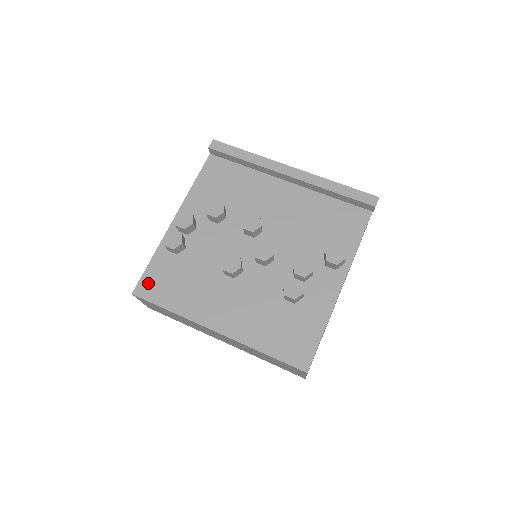
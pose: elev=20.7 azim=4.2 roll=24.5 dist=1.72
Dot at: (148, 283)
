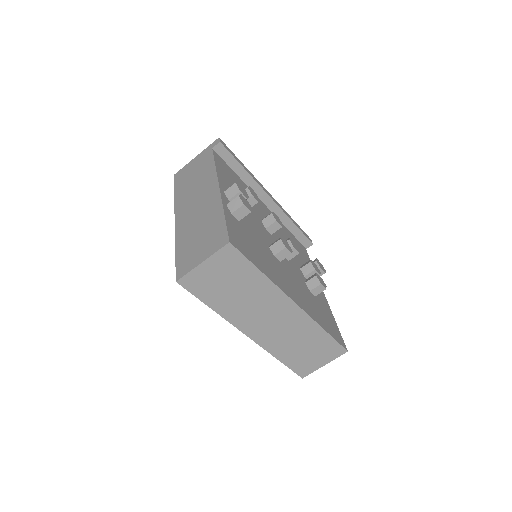
Dot at: (235, 237)
